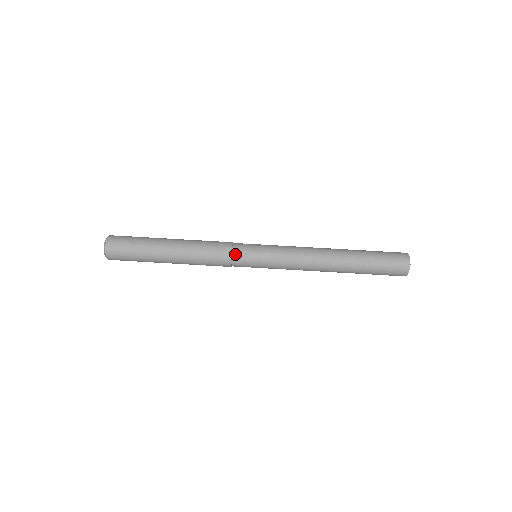
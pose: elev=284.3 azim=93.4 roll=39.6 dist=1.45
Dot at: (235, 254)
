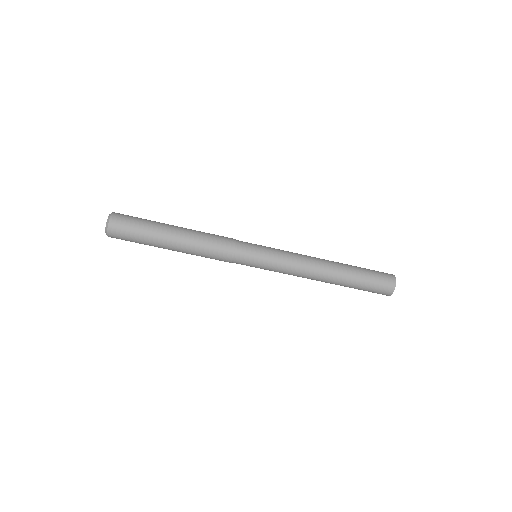
Dot at: (235, 262)
